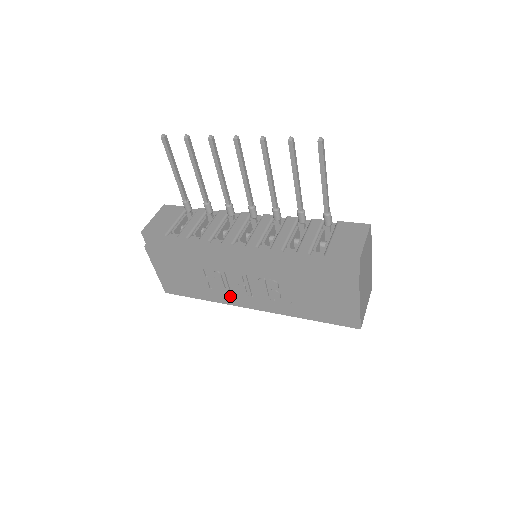
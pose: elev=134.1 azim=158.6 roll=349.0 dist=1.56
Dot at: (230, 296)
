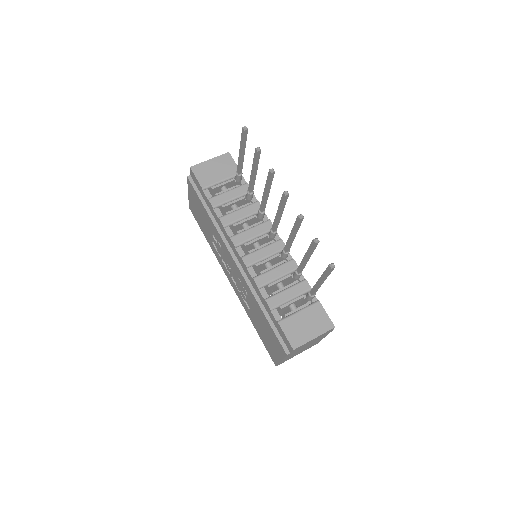
Dot at: (221, 260)
